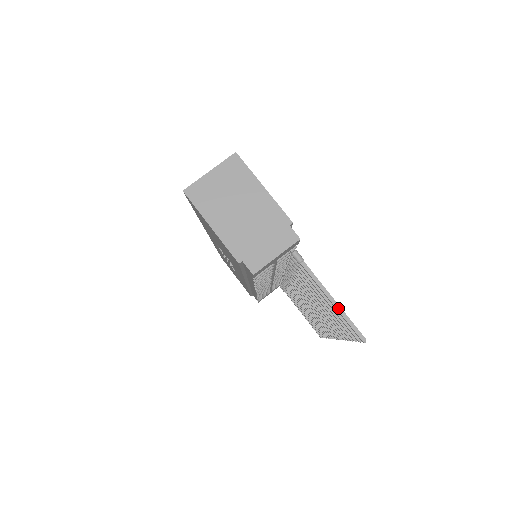
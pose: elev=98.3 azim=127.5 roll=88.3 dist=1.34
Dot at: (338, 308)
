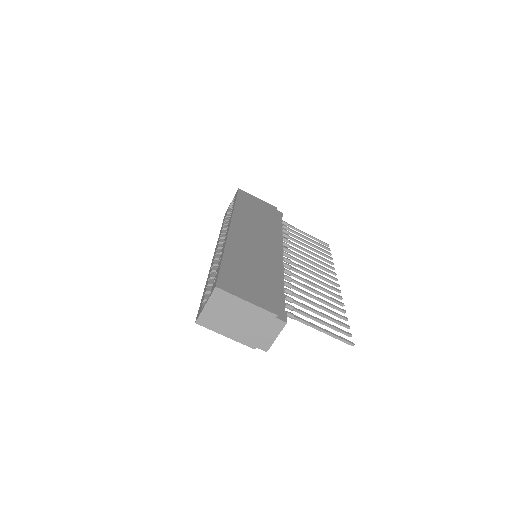
Dot at: (329, 334)
